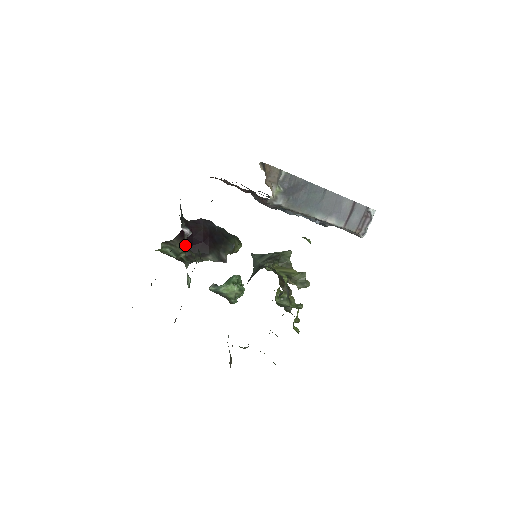
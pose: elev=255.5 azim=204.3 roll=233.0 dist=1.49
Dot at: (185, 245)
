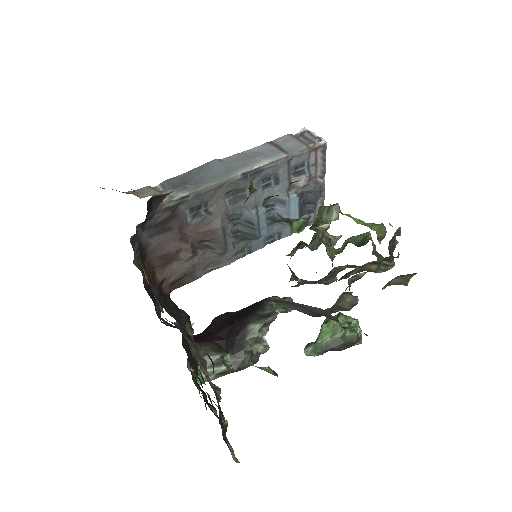
Dot at: (218, 348)
